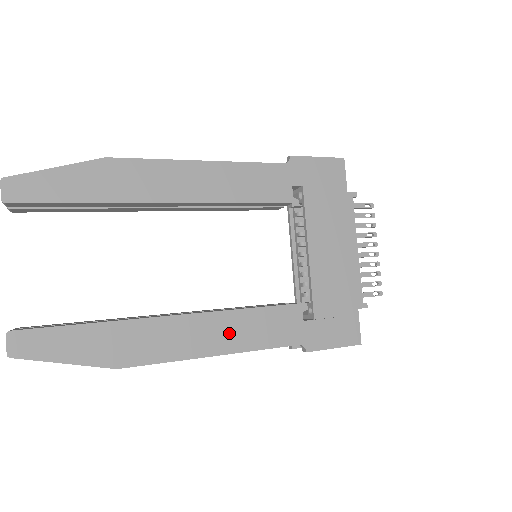
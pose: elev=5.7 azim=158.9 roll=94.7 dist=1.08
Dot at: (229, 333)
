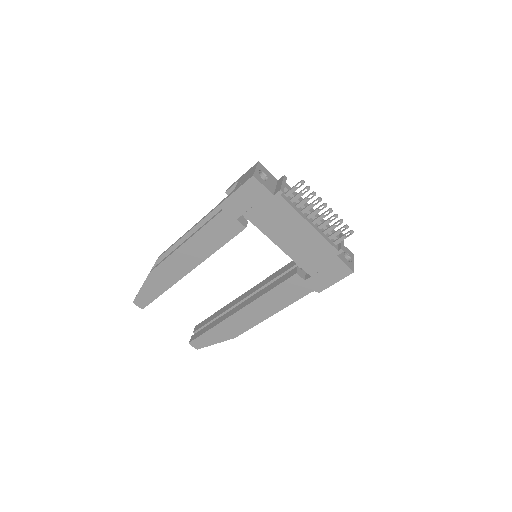
Dot at: (269, 305)
